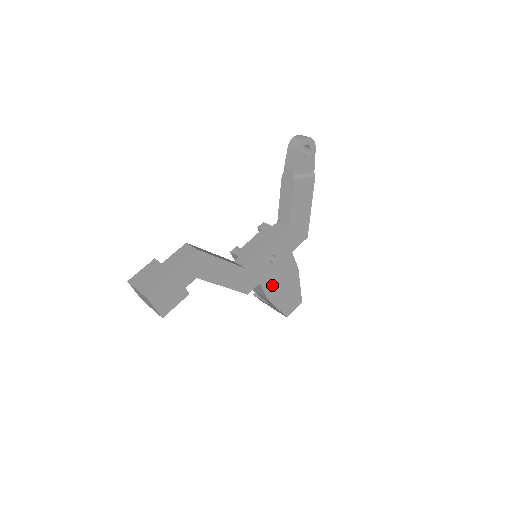
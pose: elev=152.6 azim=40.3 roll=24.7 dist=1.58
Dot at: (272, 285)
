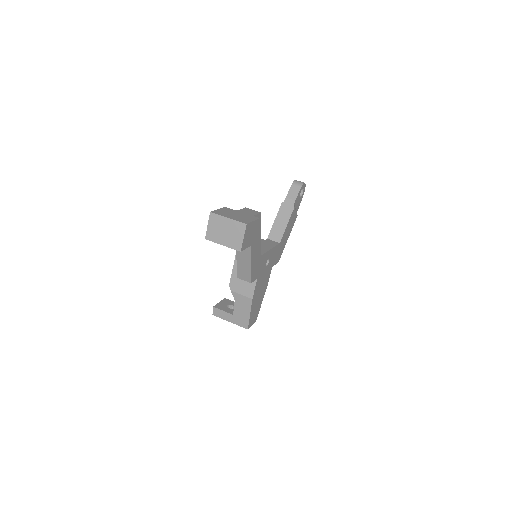
Dot at: (258, 287)
